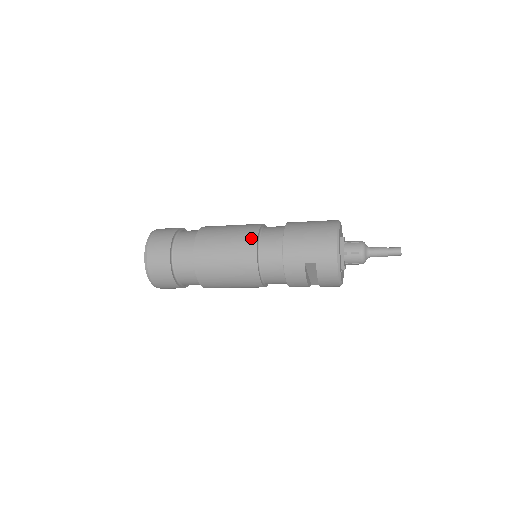
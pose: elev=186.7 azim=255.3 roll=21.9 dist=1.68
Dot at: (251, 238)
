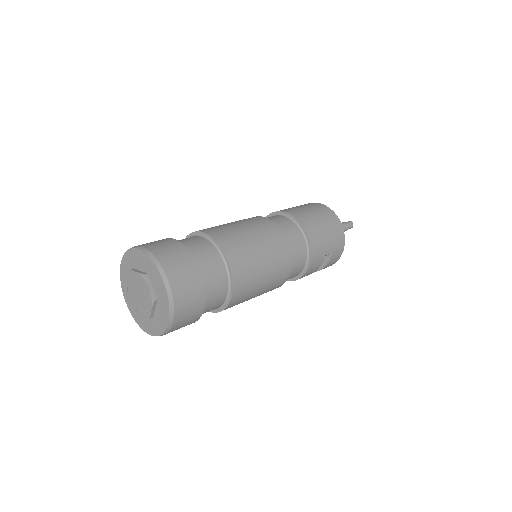
Dot at: (281, 240)
